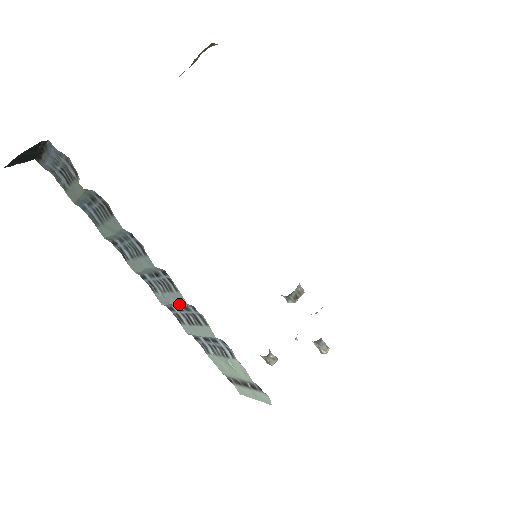
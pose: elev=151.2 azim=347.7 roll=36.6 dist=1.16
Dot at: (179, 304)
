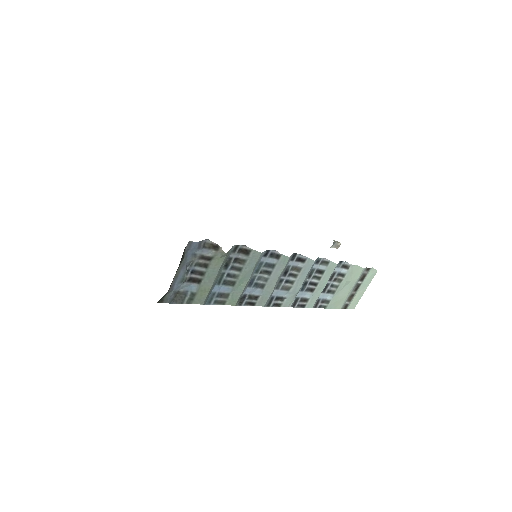
Dot at: (306, 277)
